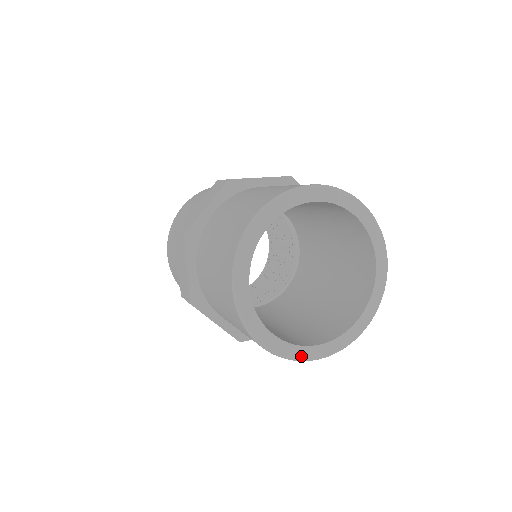
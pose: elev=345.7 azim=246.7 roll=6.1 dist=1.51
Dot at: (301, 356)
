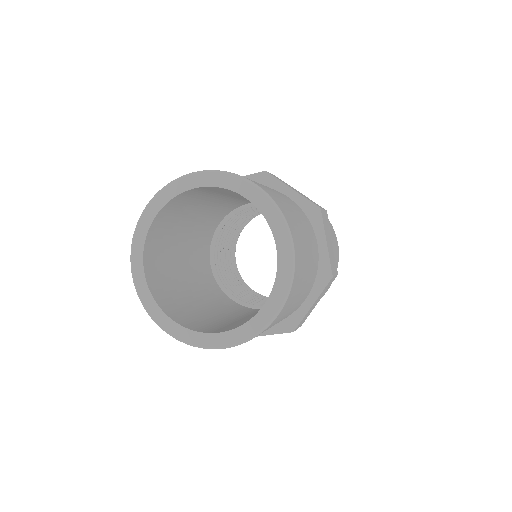
Dot at: (201, 343)
